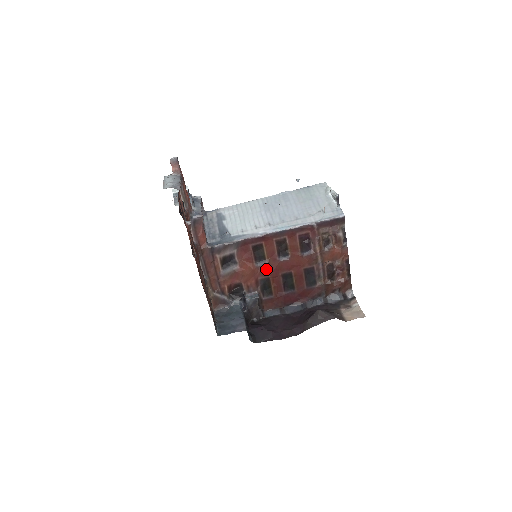
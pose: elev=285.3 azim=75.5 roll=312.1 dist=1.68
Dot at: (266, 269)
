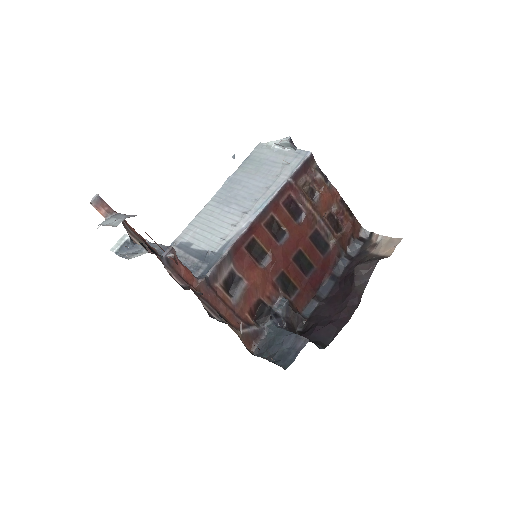
Dot at: (274, 264)
